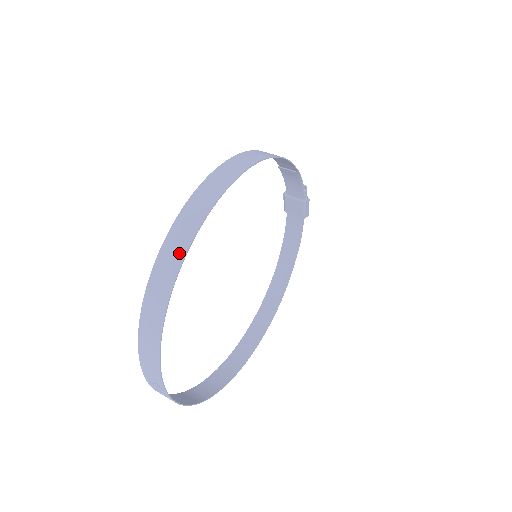
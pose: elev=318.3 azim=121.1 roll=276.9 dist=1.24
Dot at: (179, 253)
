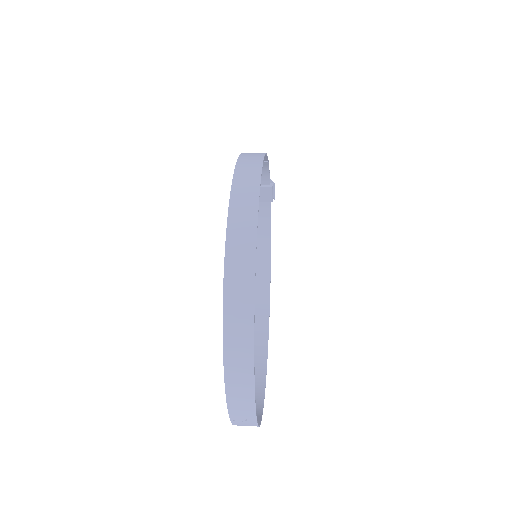
Dot at: (247, 289)
